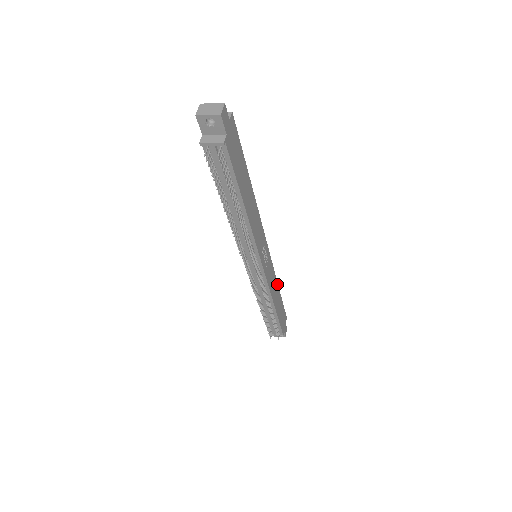
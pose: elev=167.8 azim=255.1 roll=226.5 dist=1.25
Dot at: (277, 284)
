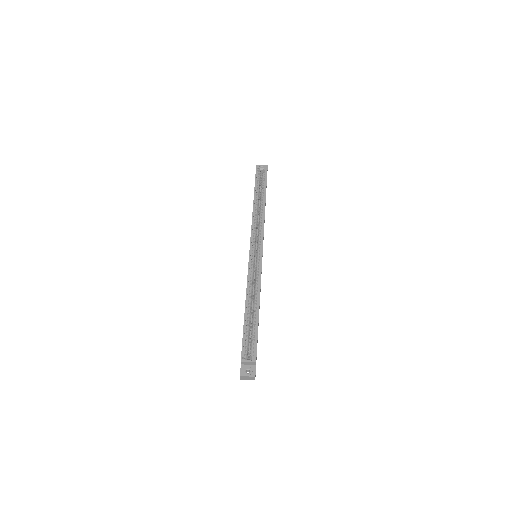
Dot at: occluded
